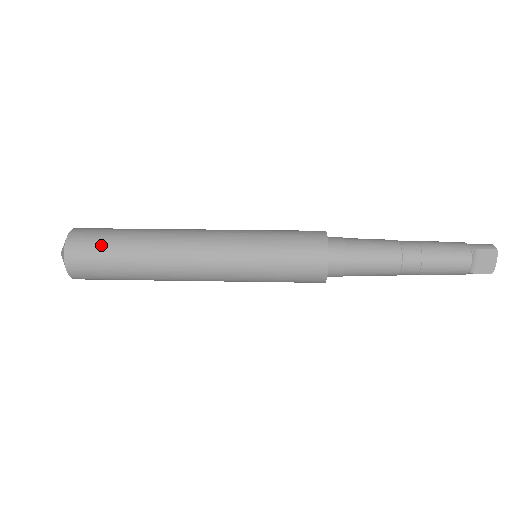
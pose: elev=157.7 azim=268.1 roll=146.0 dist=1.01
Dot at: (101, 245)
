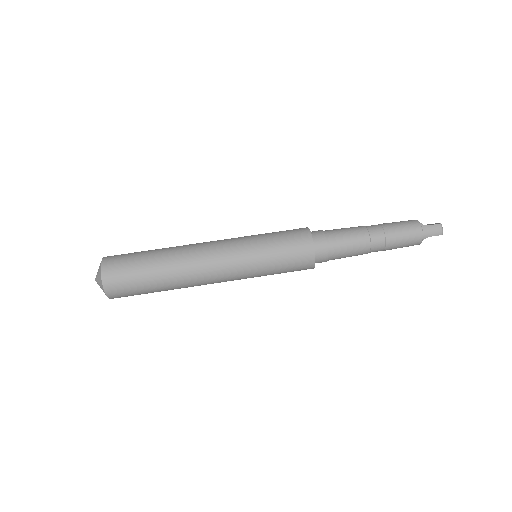
Dot at: (137, 292)
